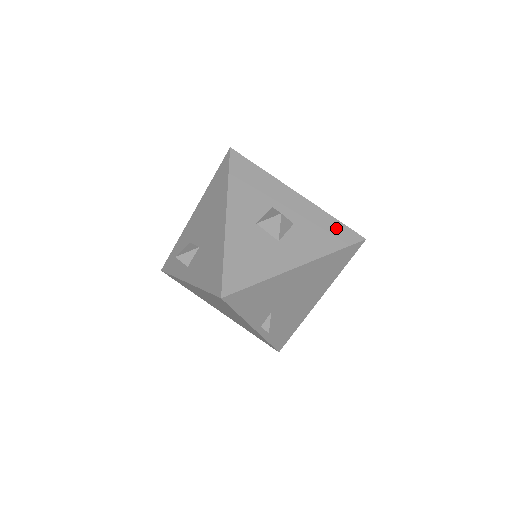
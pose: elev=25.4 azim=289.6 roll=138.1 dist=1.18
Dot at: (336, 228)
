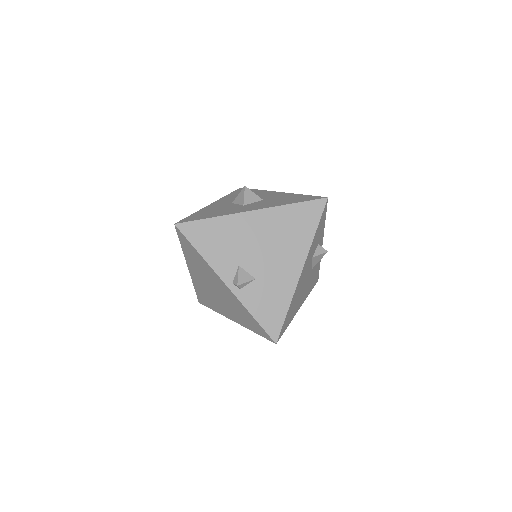
Dot at: (301, 197)
